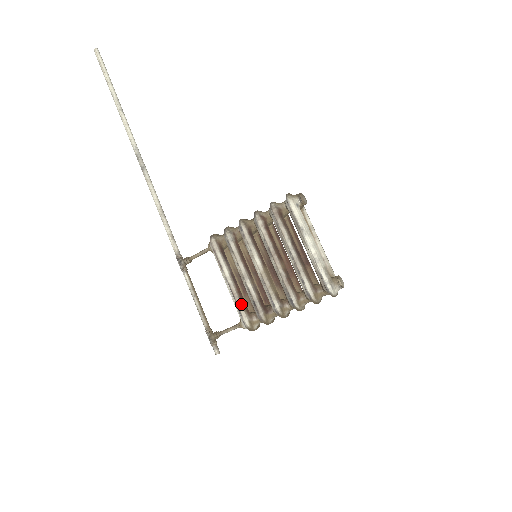
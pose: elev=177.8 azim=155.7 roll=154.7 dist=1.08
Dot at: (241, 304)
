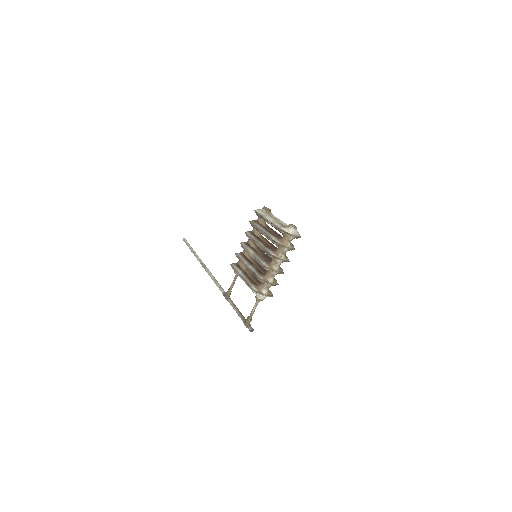
Dot at: (250, 282)
